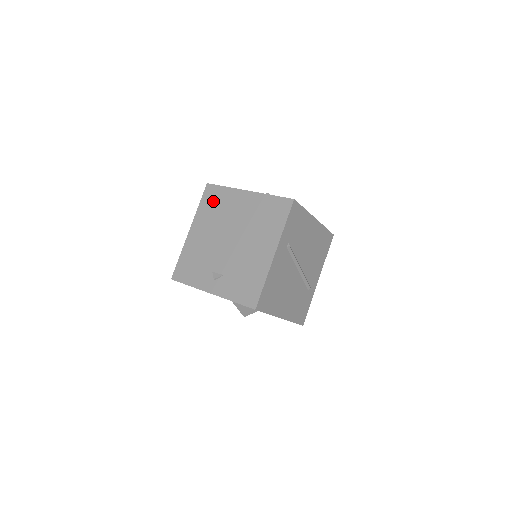
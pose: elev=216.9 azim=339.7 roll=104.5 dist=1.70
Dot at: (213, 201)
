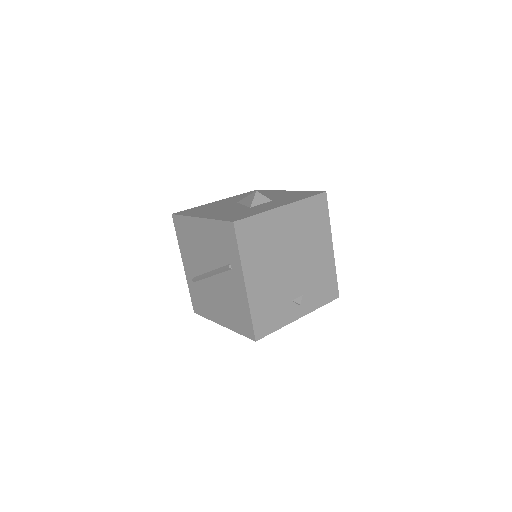
Dot at: (254, 237)
